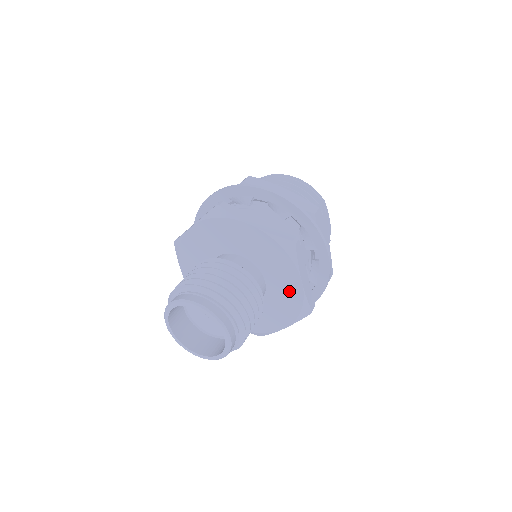
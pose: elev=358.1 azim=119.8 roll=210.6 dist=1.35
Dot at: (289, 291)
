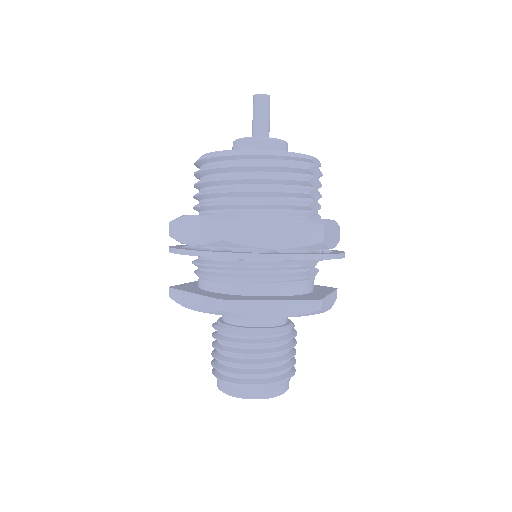
Dot at: occluded
